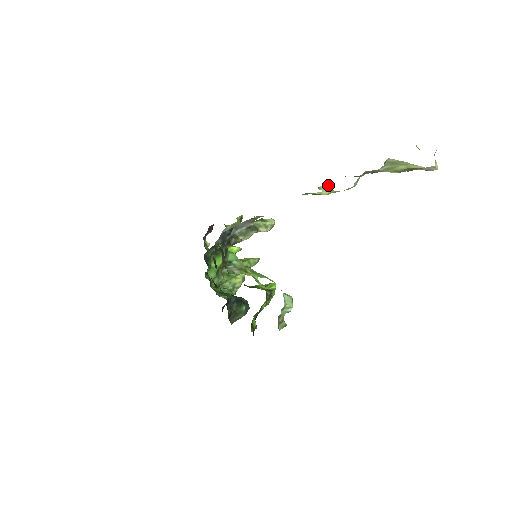
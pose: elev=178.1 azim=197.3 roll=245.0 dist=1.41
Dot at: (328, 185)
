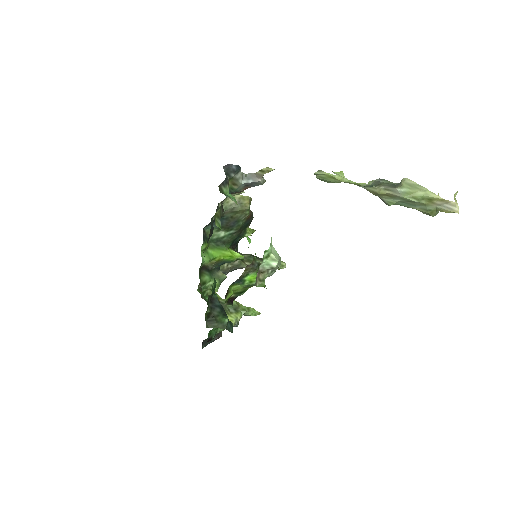
Dot at: (342, 173)
